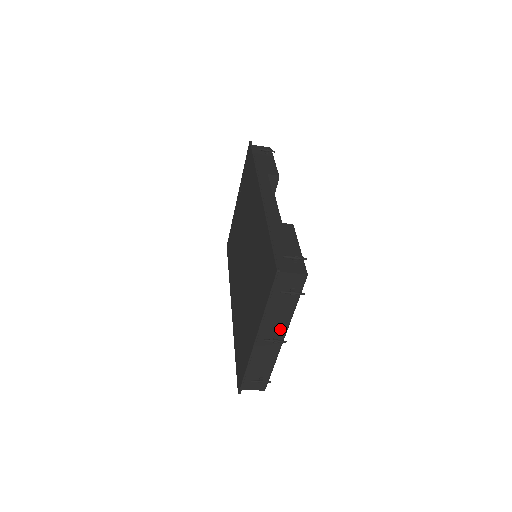
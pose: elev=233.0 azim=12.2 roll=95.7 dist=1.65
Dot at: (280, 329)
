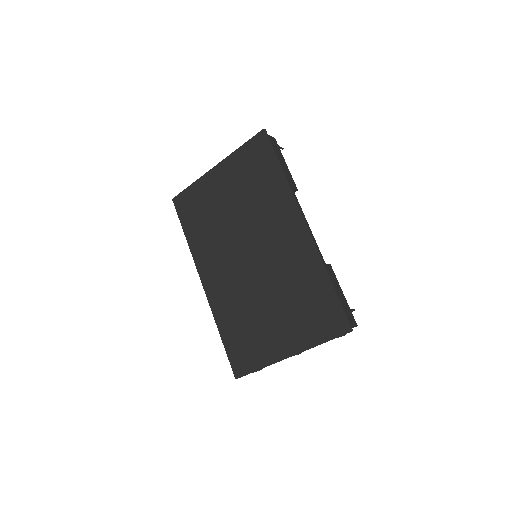
Dot at: occluded
